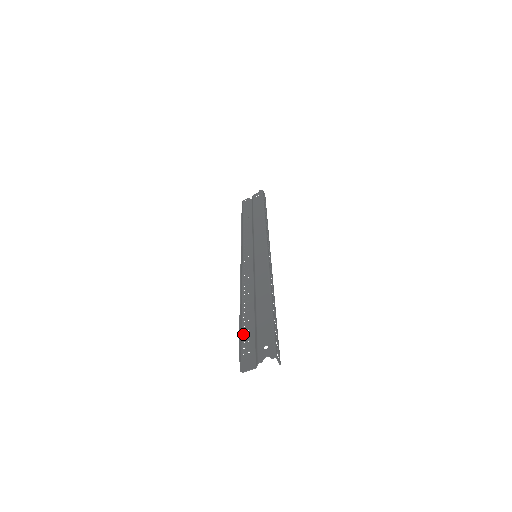
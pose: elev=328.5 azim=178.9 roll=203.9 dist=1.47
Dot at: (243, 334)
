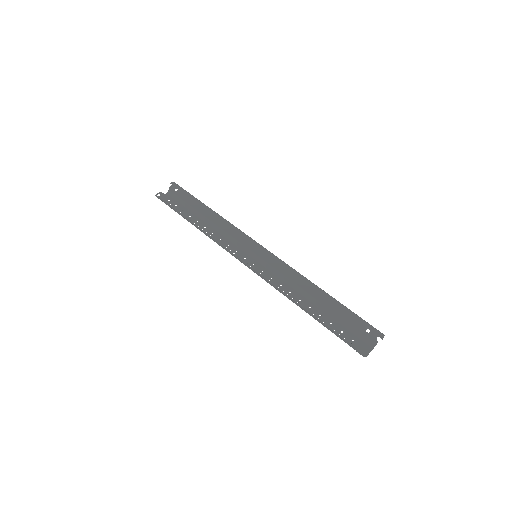
Dot at: (331, 328)
